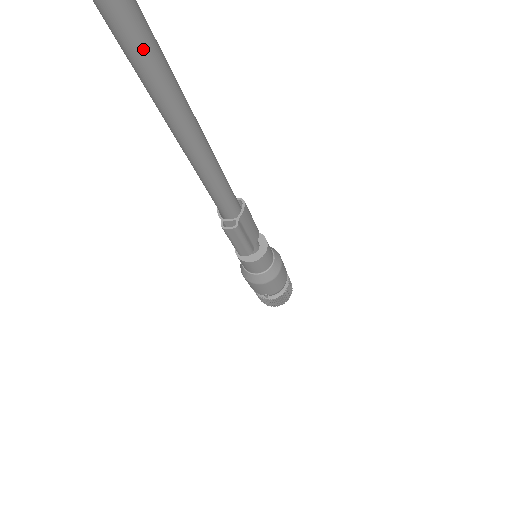
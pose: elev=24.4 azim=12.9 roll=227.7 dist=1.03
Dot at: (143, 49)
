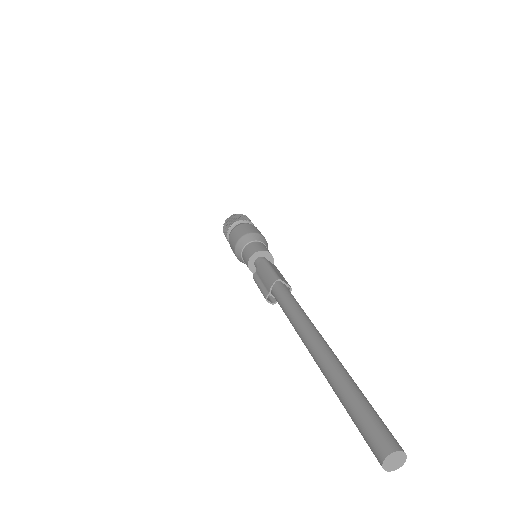
Dot at: occluded
